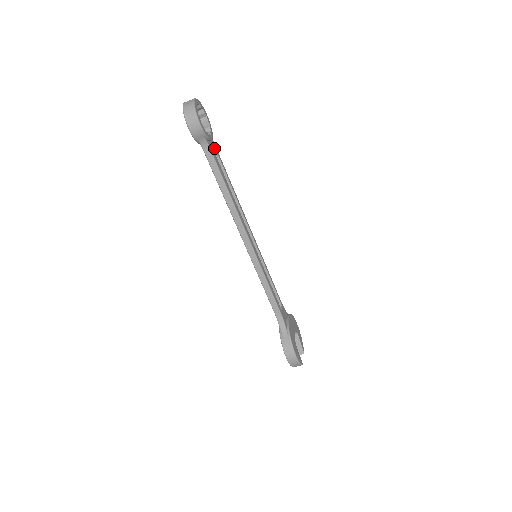
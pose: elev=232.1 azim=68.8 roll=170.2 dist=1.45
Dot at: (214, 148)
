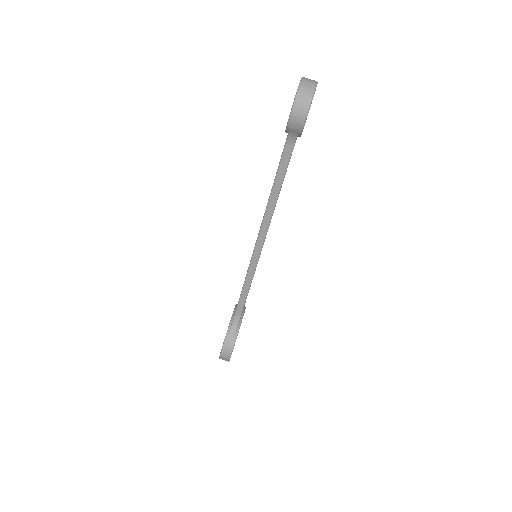
Dot at: occluded
